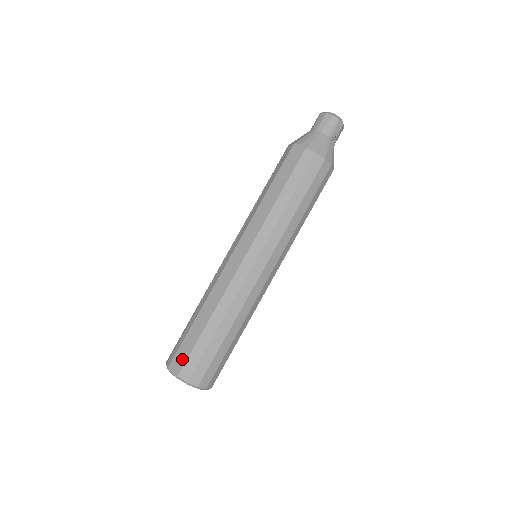
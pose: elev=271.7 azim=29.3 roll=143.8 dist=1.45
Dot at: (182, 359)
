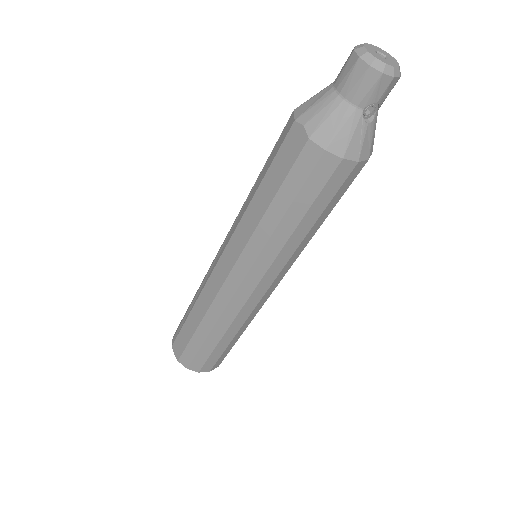
Dot at: (180, 348)
